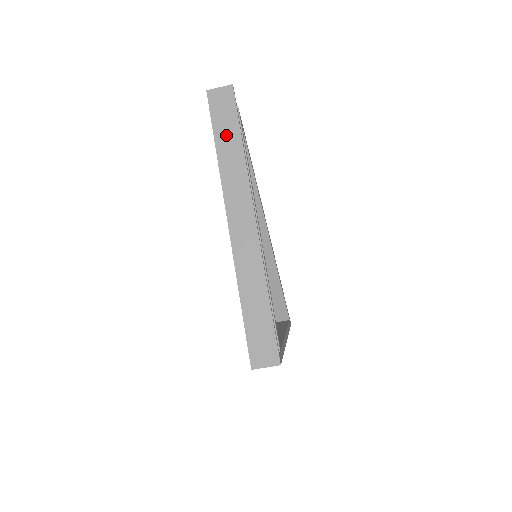
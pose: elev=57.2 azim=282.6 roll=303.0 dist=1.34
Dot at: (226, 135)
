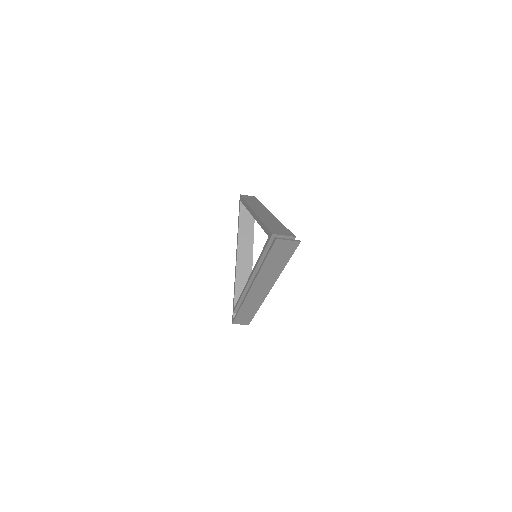
Dot at: (275, 262)
